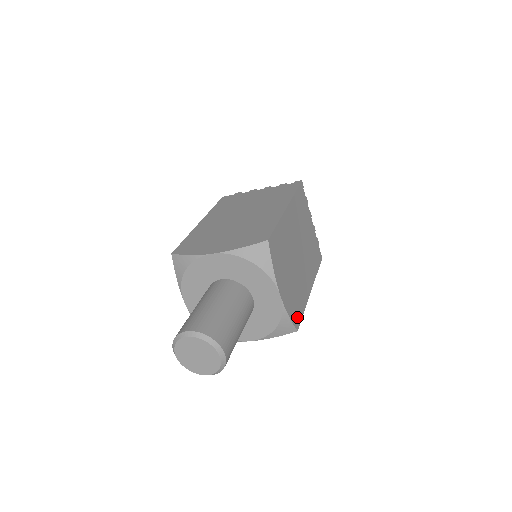
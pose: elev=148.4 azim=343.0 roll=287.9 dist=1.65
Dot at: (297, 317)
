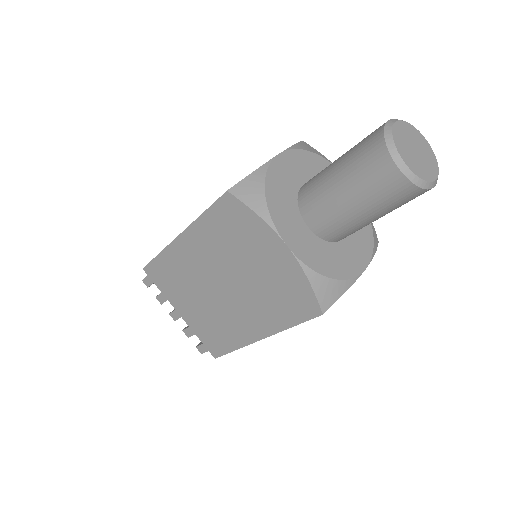
Dot at: occluded
